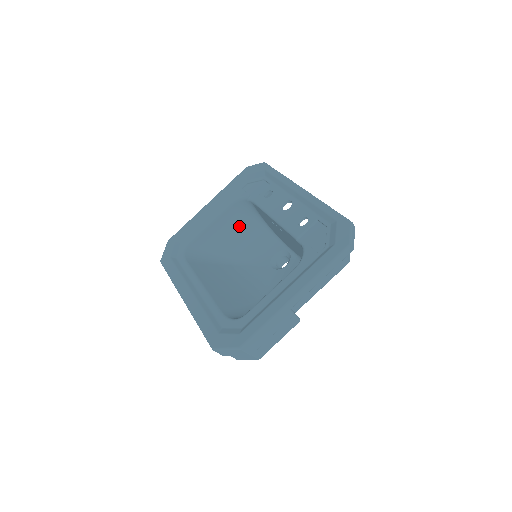
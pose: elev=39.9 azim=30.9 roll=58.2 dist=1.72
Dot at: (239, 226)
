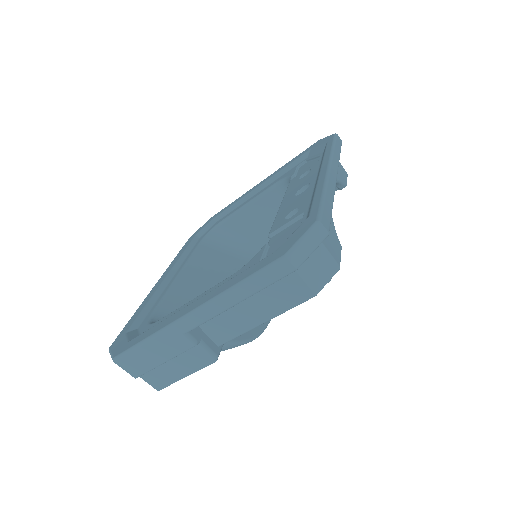
Dot at: occluded
